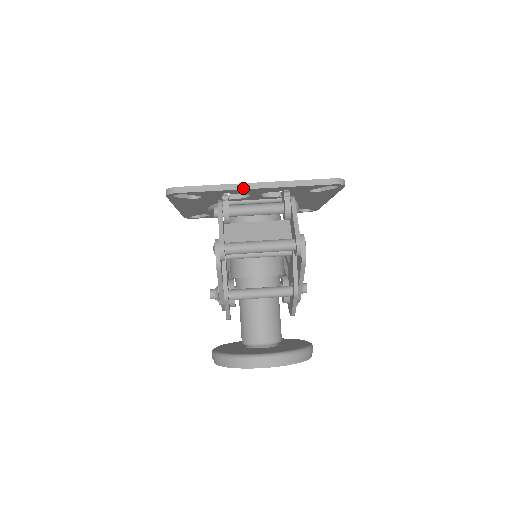
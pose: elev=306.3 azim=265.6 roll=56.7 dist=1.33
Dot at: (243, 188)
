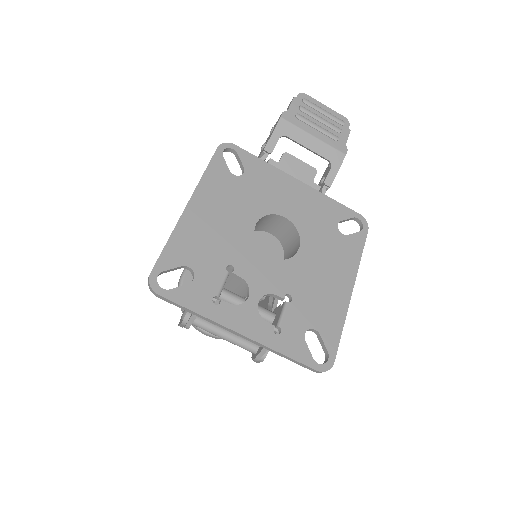
Dot at: (225, 329)
